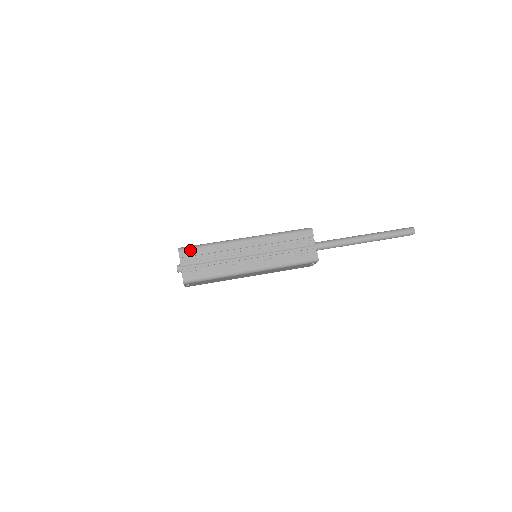
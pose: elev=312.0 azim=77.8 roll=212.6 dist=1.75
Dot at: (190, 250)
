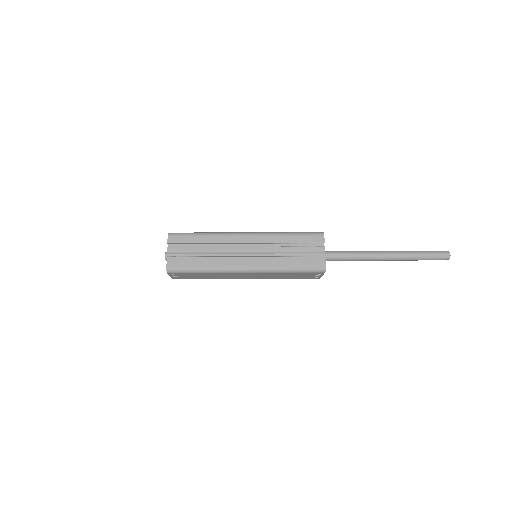
Dot at: (181, 236)
